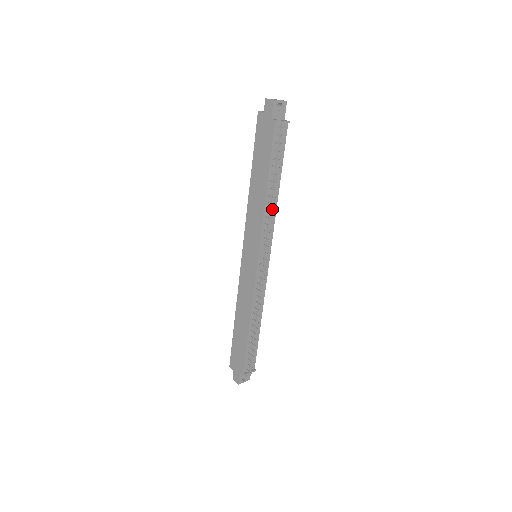
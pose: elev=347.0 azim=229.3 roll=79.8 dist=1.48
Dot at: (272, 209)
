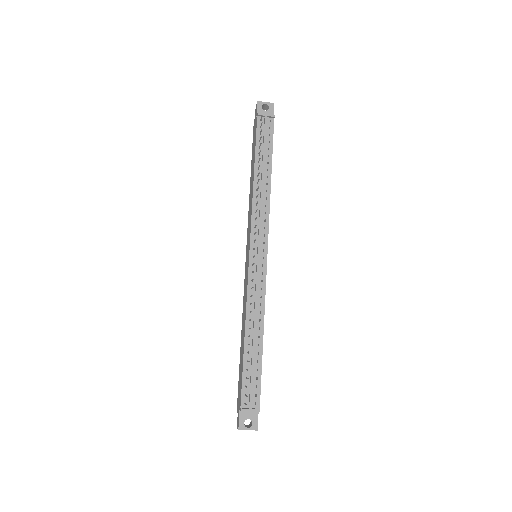
Dot at: (262, 197)
